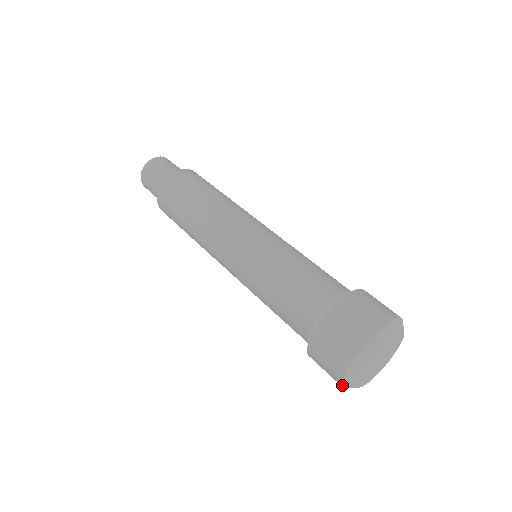
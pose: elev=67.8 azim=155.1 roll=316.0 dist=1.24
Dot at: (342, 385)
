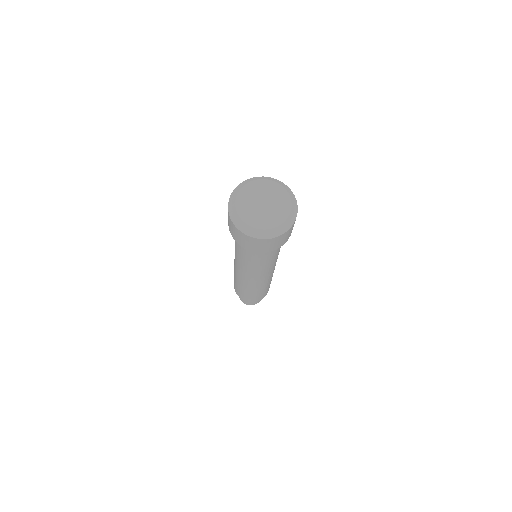
Dot at: (228, 206)
